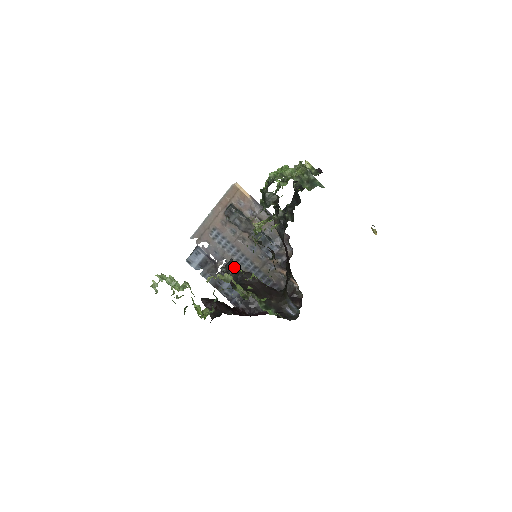
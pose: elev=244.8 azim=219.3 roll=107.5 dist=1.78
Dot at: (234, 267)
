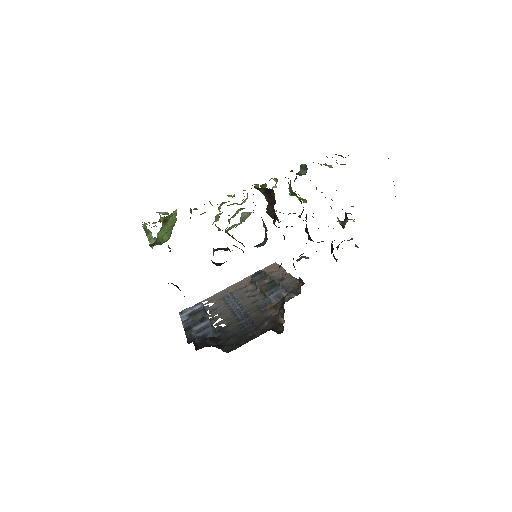
Dot at: (227, 248)
